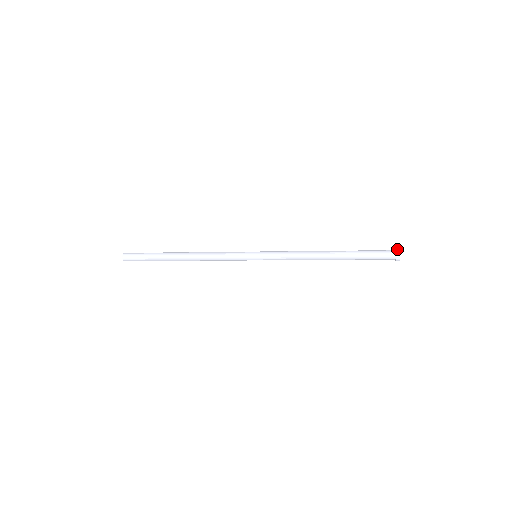
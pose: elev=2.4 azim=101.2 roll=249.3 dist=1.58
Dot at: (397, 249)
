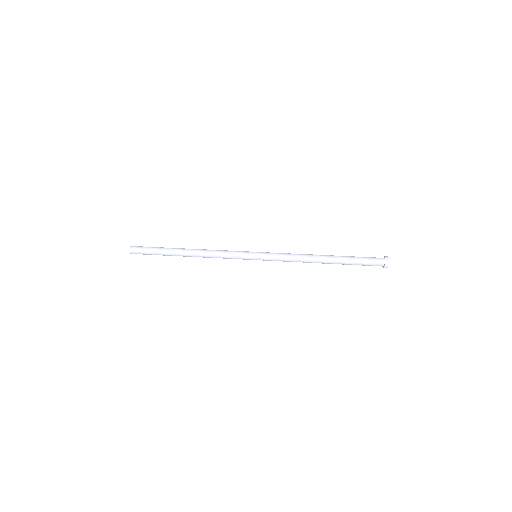
Dot at: (386, 256)
